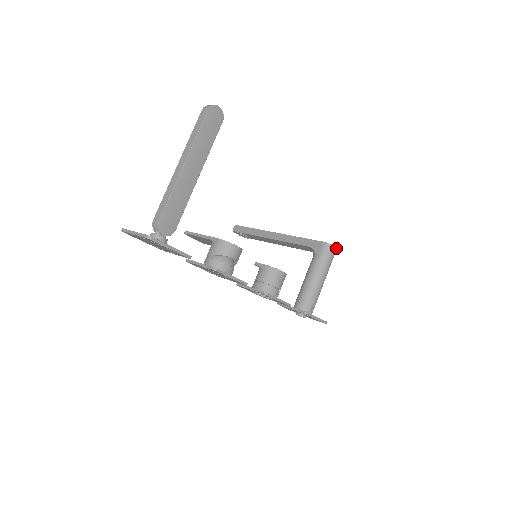
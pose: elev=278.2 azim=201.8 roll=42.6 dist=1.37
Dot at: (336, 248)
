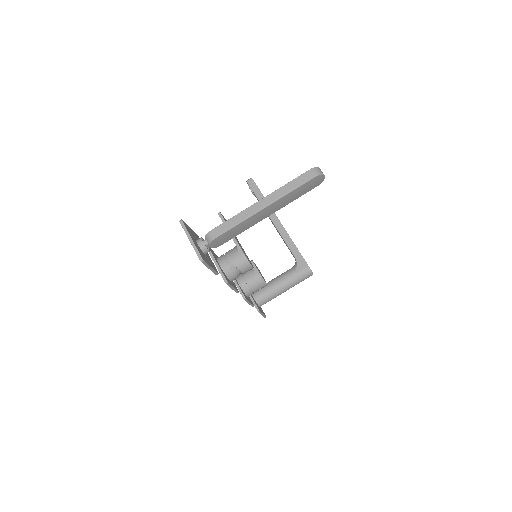
Dot at: occluded
